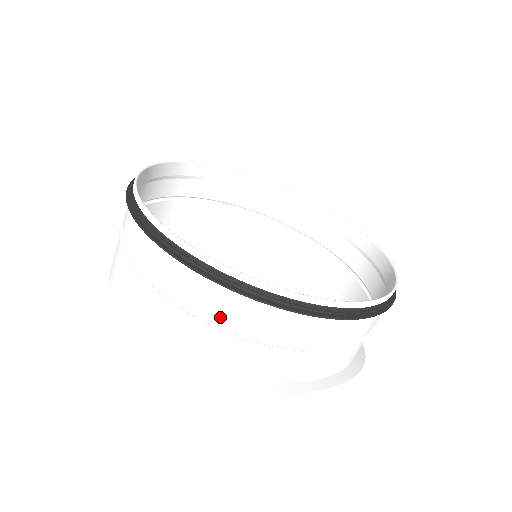
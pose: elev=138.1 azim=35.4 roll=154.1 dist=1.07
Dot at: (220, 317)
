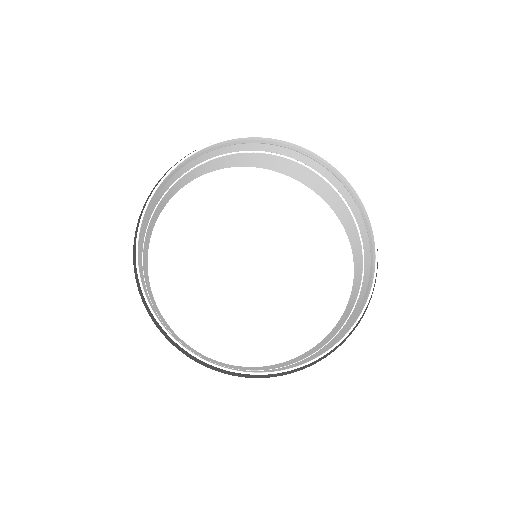
Dot at: occluded
